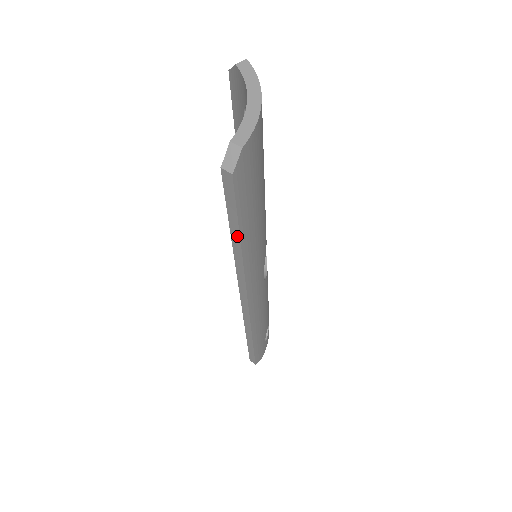
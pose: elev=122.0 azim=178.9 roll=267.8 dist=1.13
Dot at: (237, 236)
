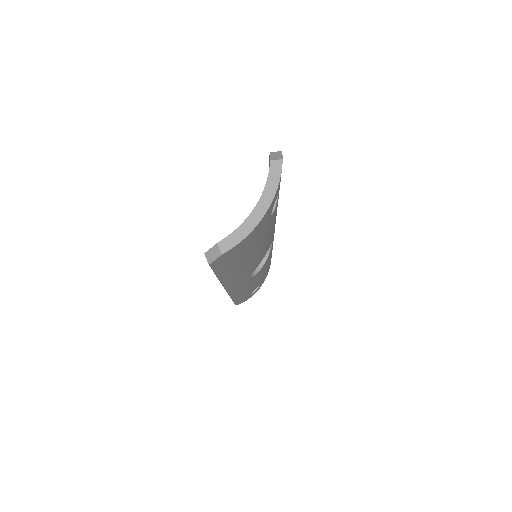
Dot at: occluded
